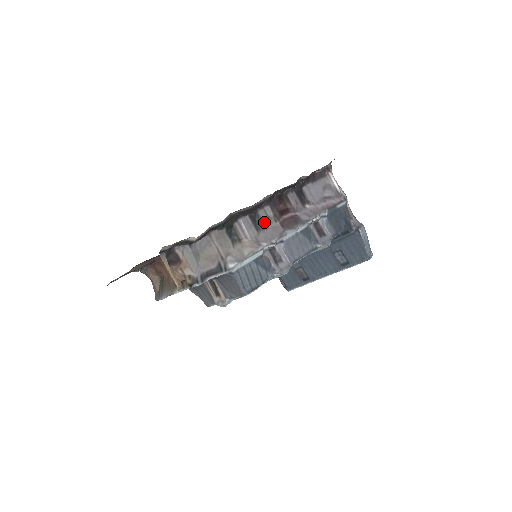
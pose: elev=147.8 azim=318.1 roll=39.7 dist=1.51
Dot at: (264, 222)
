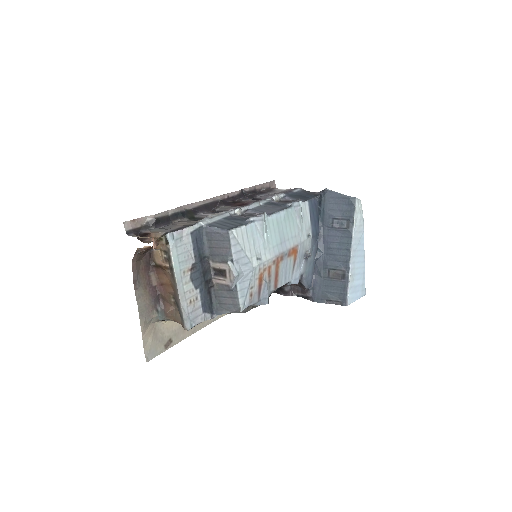
Dot at: occluded
